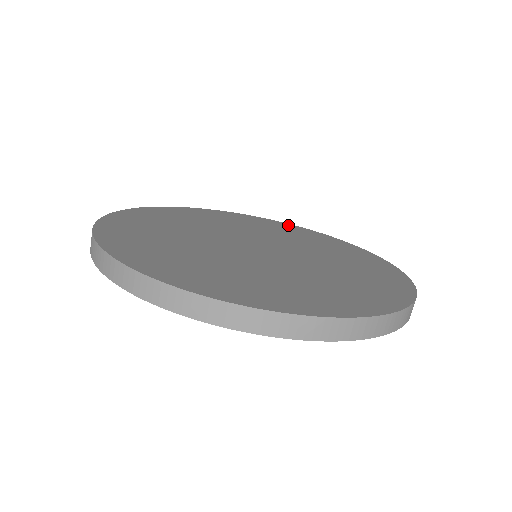
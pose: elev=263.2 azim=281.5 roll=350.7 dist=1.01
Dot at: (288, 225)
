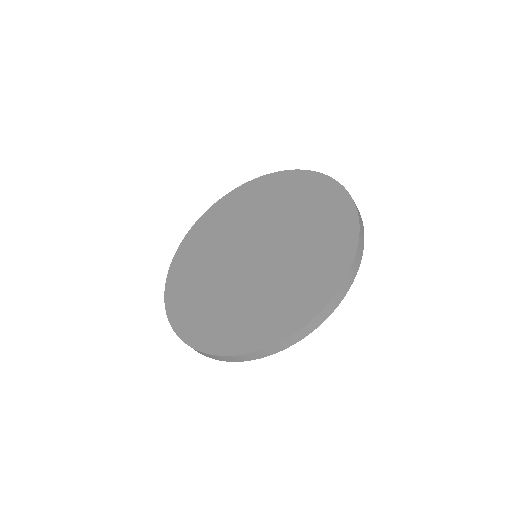
Dot at: (243, 188)
